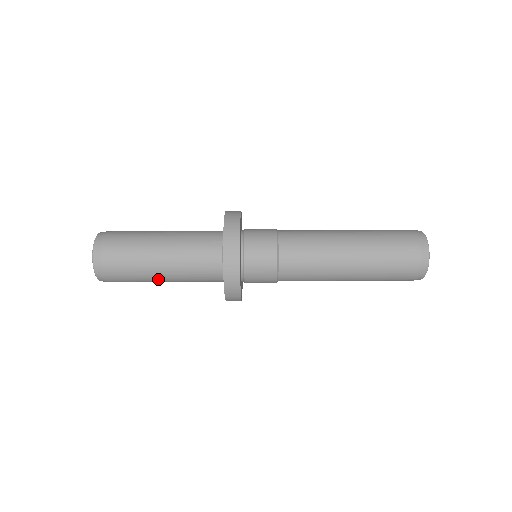
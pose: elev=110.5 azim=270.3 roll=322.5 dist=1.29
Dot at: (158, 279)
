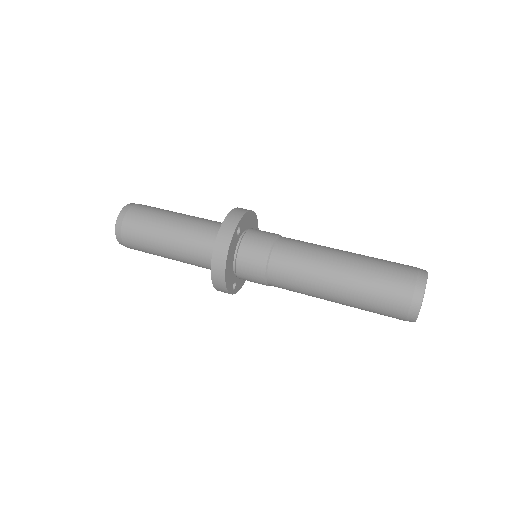
Dot at: (163, 249)
